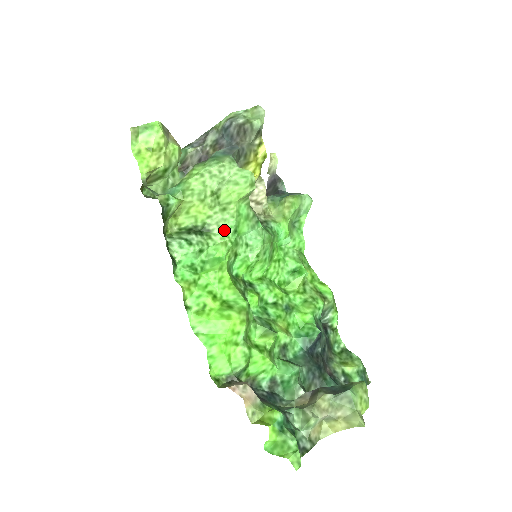
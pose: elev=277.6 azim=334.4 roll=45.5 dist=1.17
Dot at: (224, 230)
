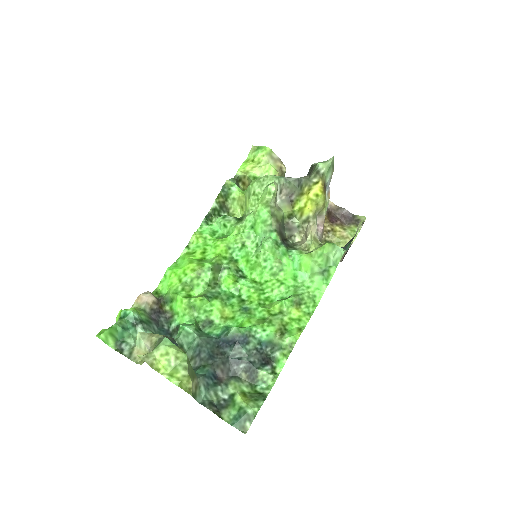
Dot at: (246, 221)
